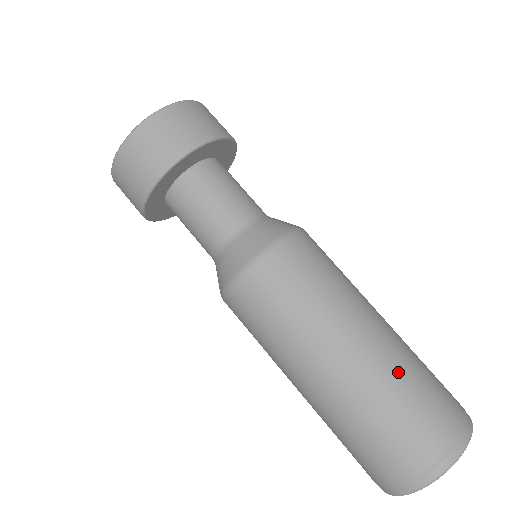
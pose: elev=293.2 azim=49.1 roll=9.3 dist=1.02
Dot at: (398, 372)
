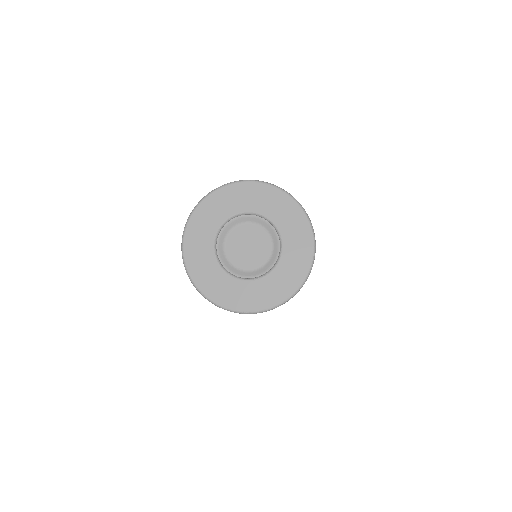
Dot at: occluded
